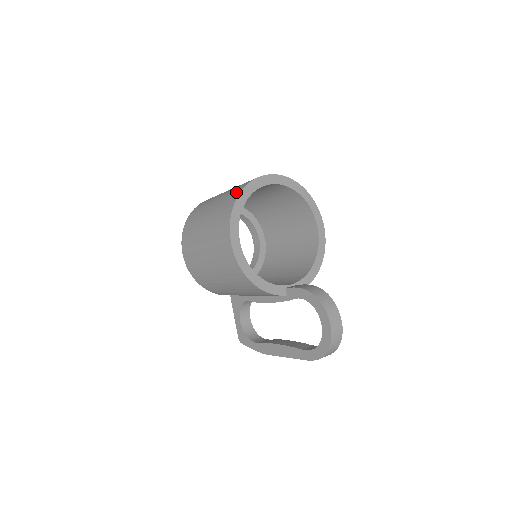
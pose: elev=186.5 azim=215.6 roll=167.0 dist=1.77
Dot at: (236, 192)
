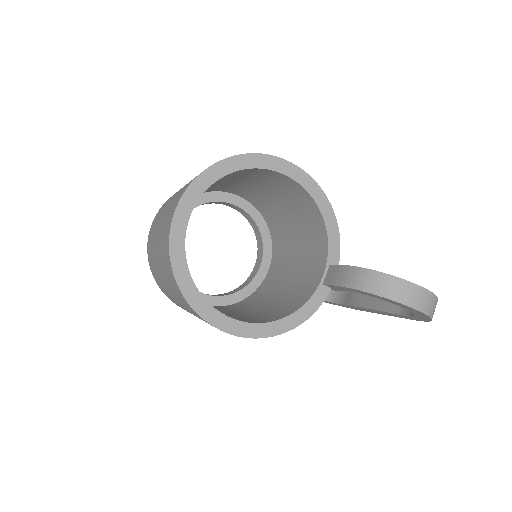
Dot at: (170, 274)
